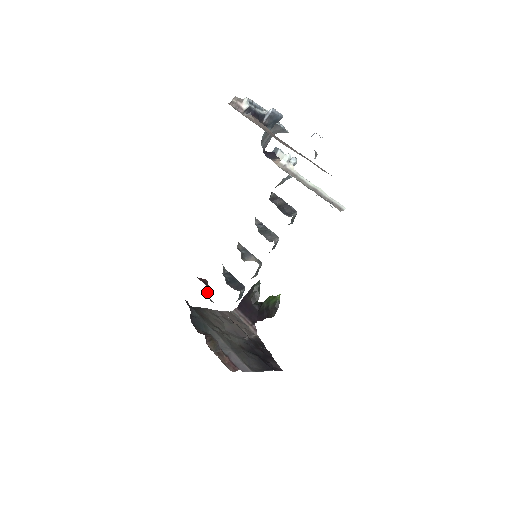
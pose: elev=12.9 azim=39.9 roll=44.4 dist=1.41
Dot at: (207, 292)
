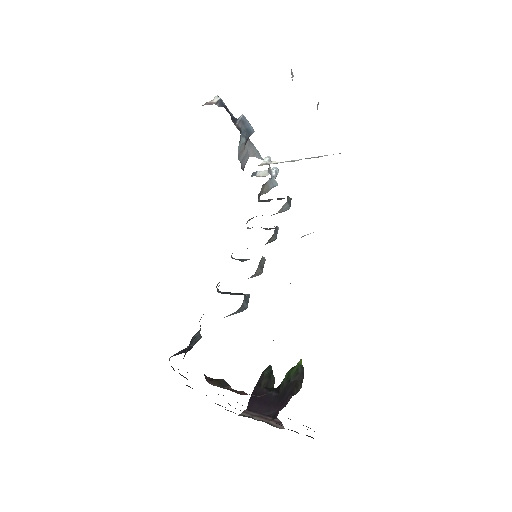
Dot at: (200, 325)
